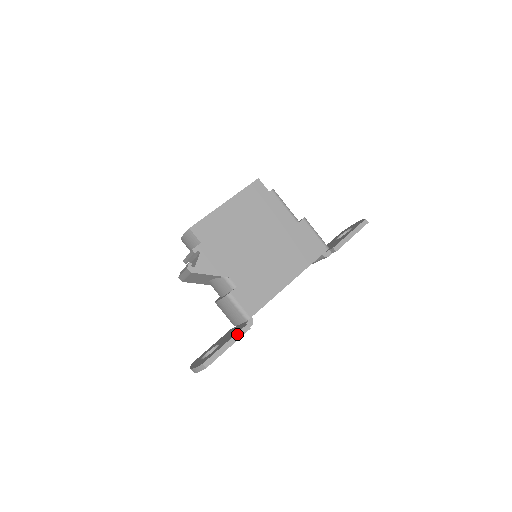
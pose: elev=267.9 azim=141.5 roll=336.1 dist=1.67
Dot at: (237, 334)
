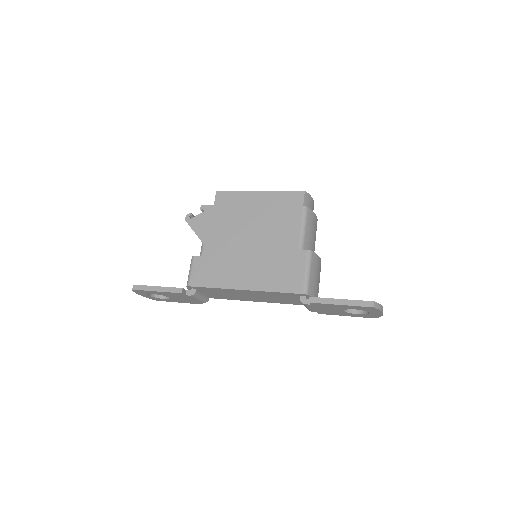
Dot at: (170, 288)
